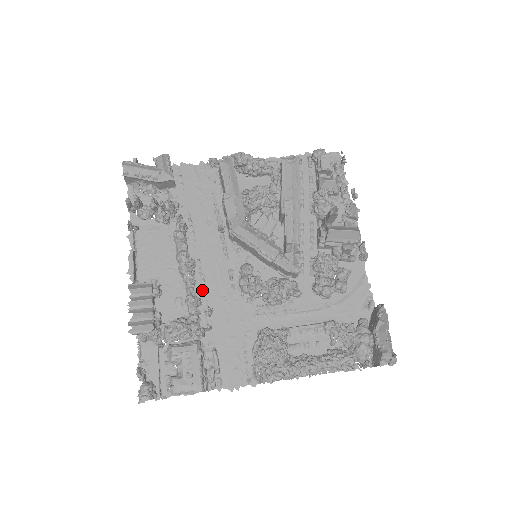
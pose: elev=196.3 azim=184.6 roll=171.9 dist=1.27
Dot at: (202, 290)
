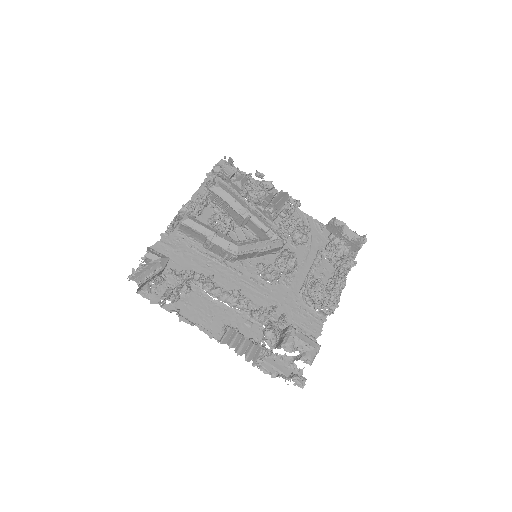
Dot at: (251, 304)
